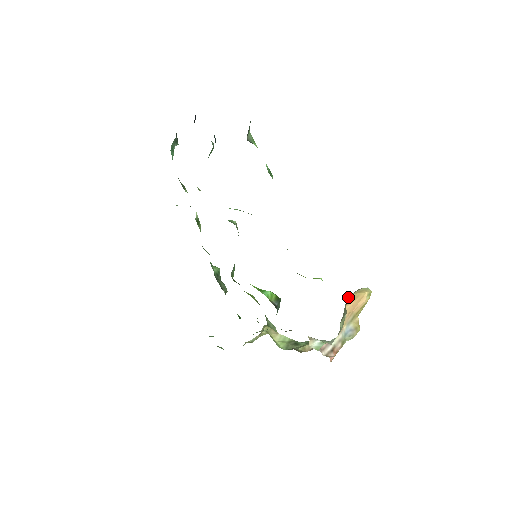
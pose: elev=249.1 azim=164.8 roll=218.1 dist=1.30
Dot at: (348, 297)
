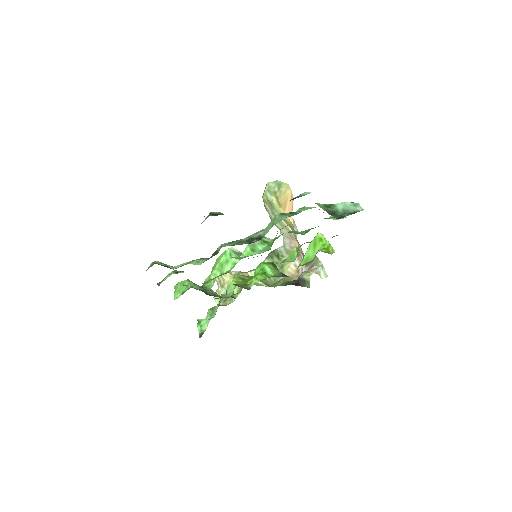
Dot at: (277, 203)
